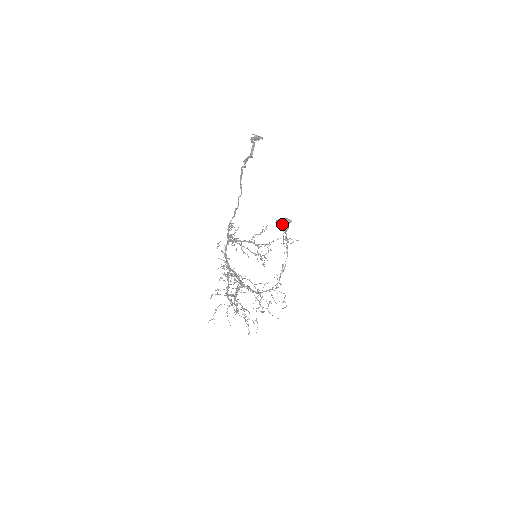
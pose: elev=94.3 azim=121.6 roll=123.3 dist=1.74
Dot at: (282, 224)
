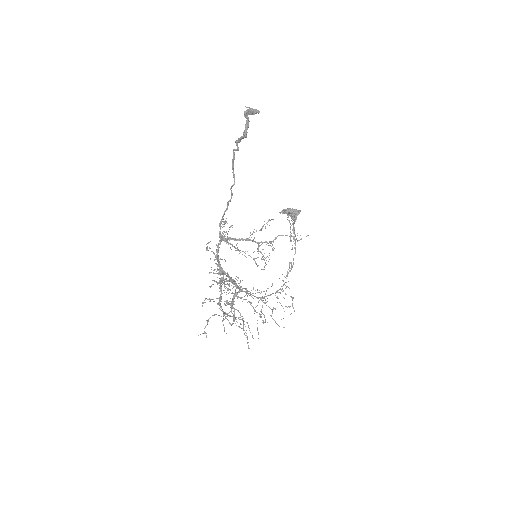
Dot at: (289, 215)
